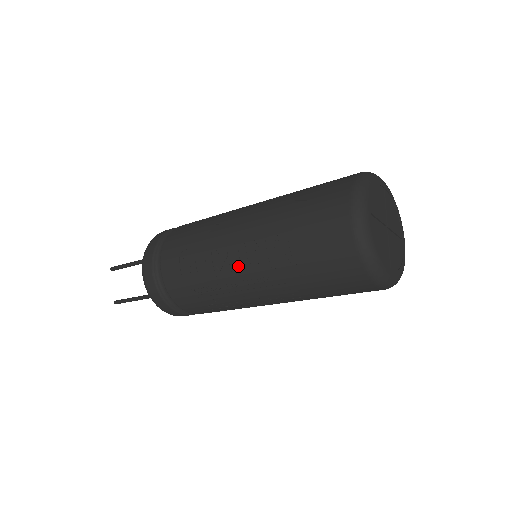
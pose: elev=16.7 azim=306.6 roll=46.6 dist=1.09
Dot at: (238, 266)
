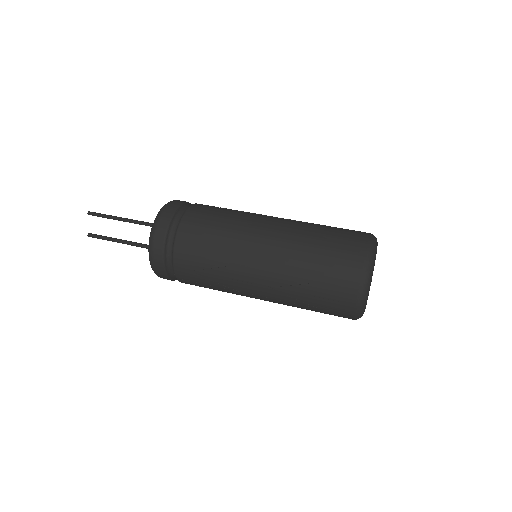
Dot at: occluded
